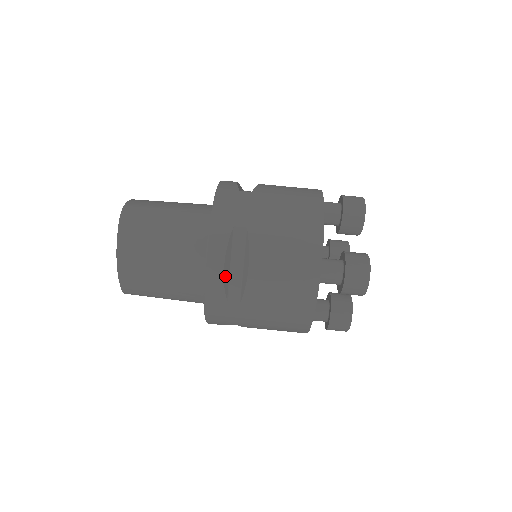
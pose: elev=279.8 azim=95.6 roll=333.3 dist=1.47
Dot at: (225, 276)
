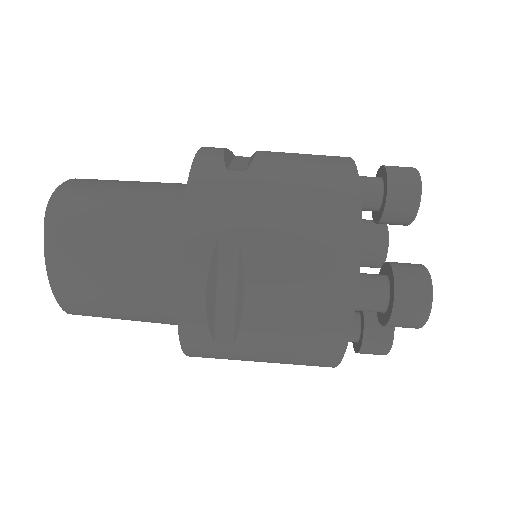
Dot at: (208, 310)
